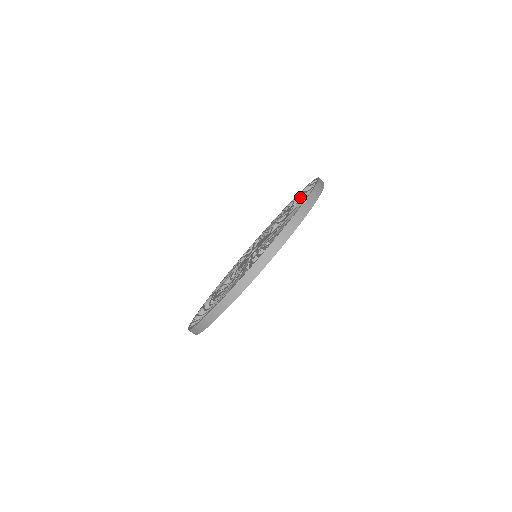
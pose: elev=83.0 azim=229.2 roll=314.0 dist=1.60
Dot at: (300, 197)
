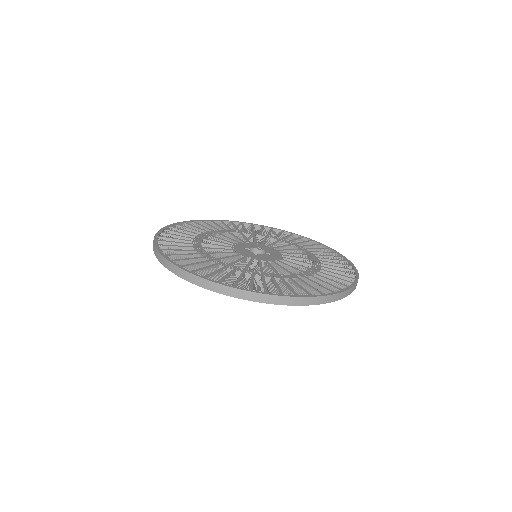
Dot at: (304, 282)
